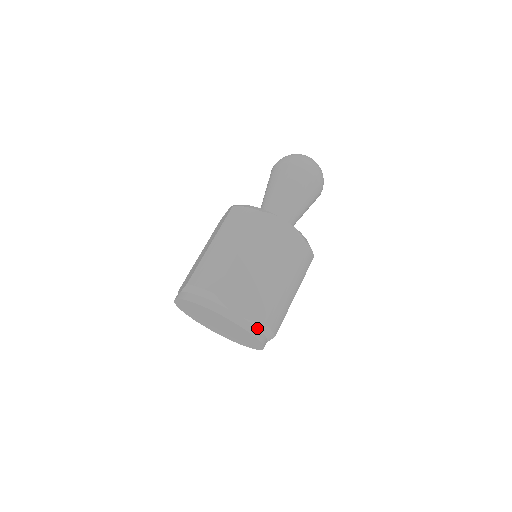
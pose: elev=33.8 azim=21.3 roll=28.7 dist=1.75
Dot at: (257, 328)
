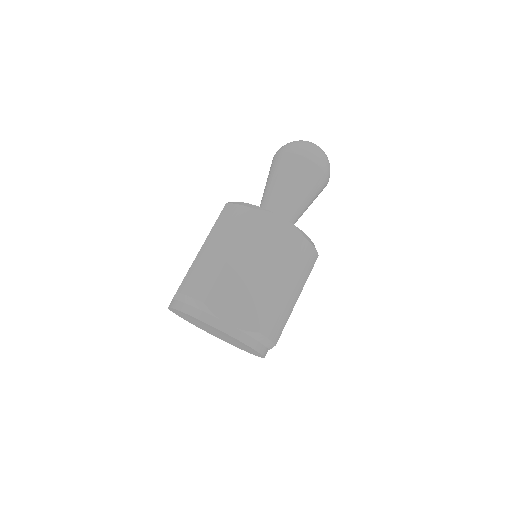
Dot at: (253, 338)
